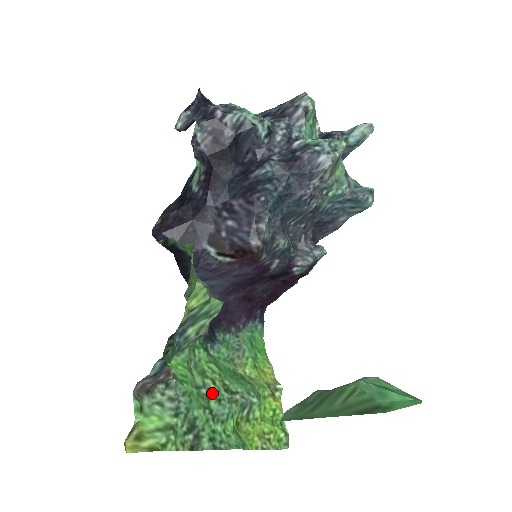
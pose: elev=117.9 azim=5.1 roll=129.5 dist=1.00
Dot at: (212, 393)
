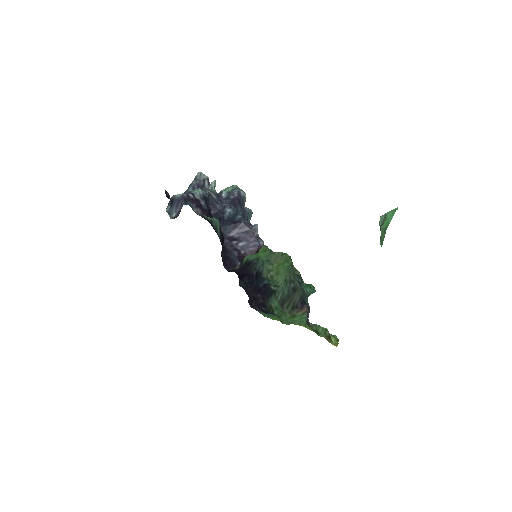
Dot at: occluded
